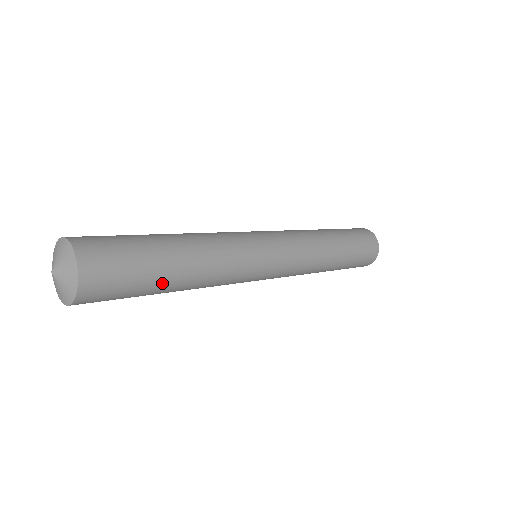
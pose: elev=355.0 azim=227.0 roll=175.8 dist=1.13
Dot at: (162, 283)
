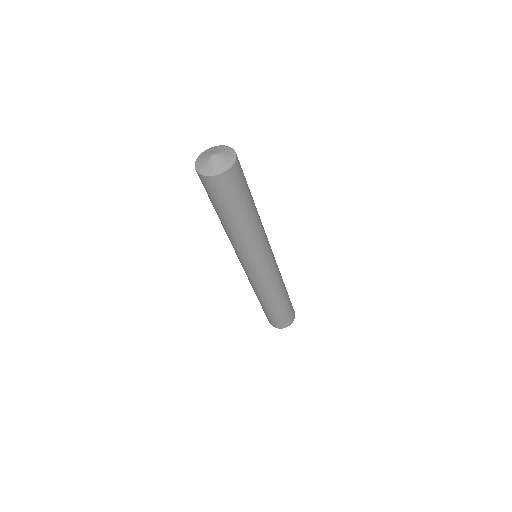
Dot at: (251, 199)
